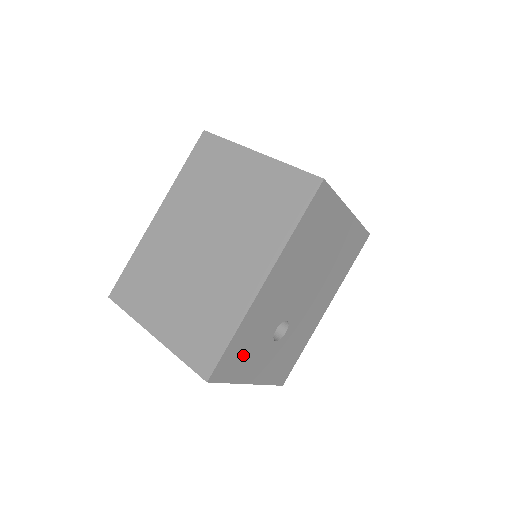
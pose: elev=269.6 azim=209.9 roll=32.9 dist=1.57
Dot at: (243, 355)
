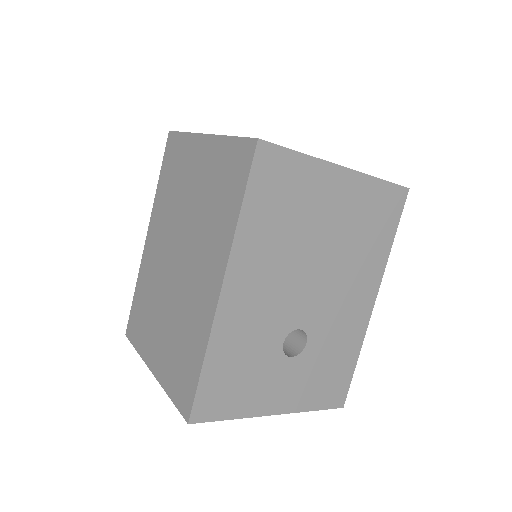
Dot at: (237, 383)
